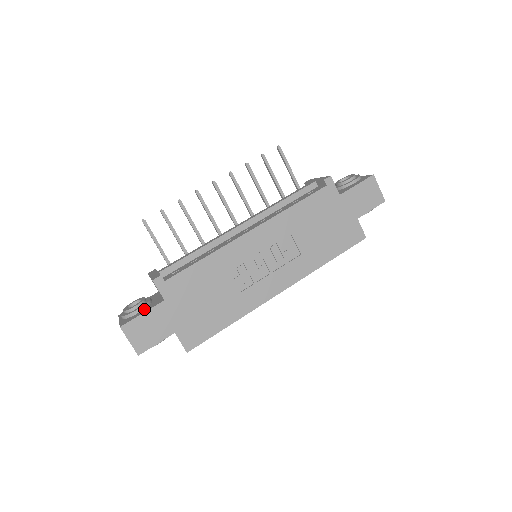
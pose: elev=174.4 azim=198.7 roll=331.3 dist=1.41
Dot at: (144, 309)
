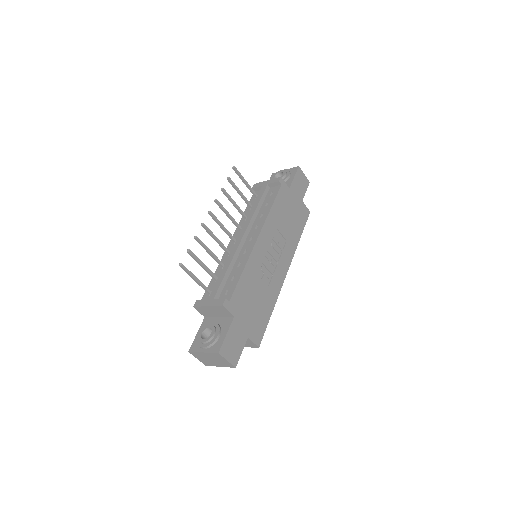
Dot at: (221, 332)
